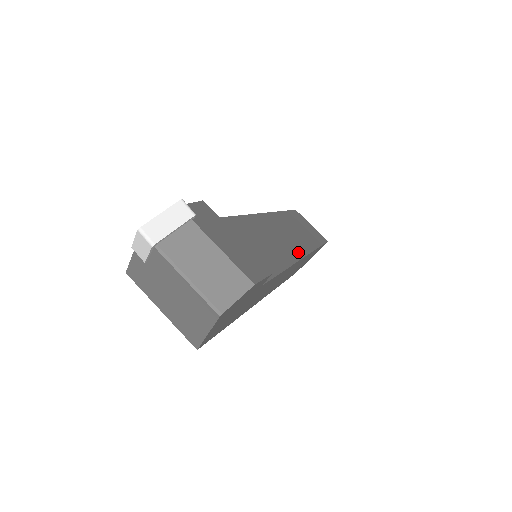
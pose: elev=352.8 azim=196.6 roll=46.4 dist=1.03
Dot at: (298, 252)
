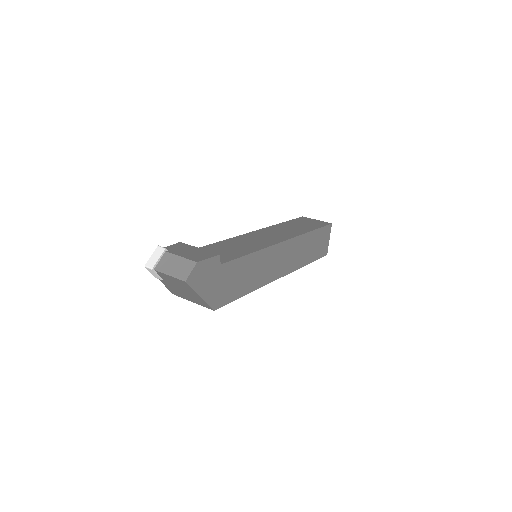
Dot at: (278, 240)
